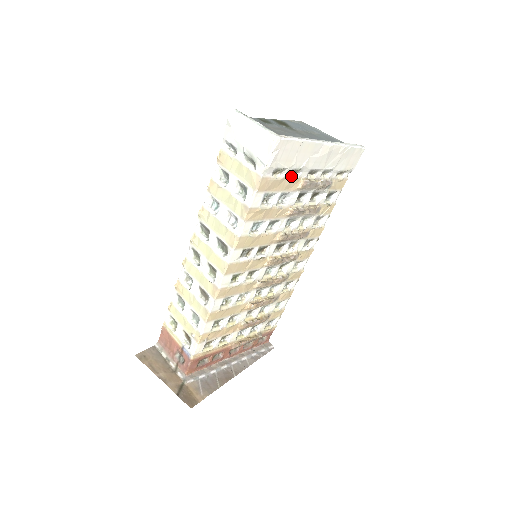
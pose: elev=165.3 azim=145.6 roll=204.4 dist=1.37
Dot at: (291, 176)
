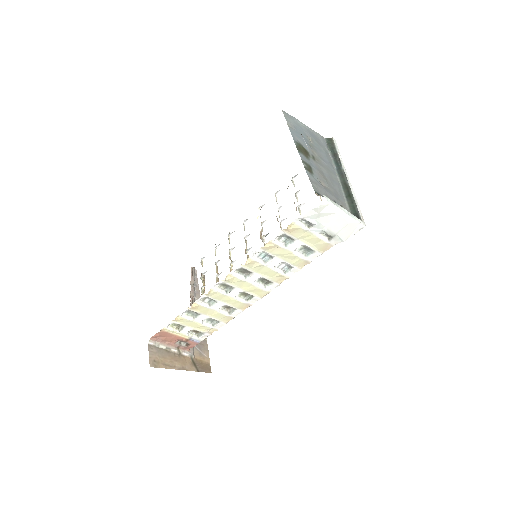
Dot at: occluded
